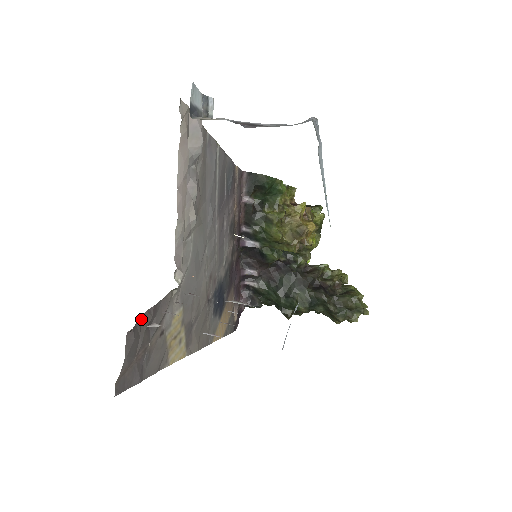
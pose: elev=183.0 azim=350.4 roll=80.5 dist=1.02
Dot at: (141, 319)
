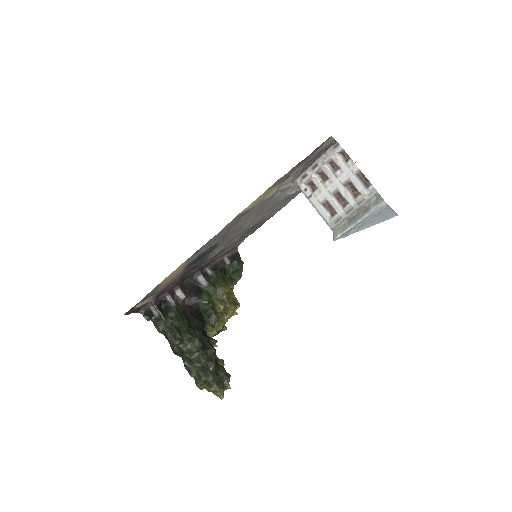
Dot at: (322, 153)
